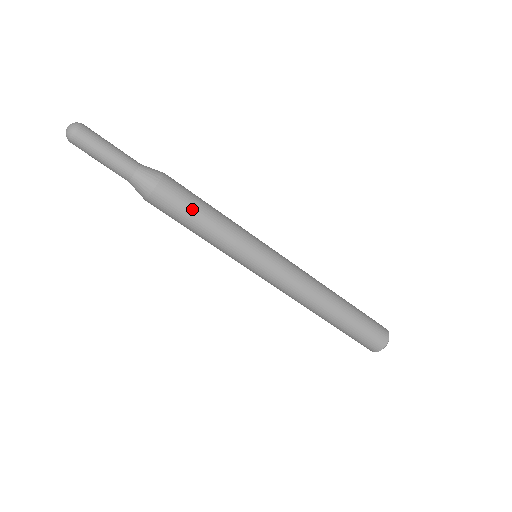
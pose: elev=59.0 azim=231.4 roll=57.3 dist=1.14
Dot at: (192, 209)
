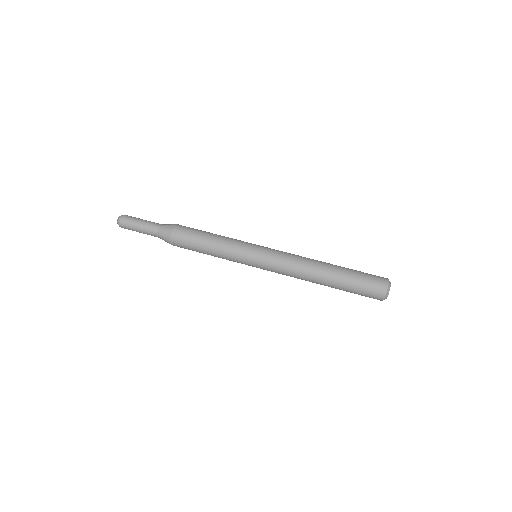
Dot at: (201, 232)
